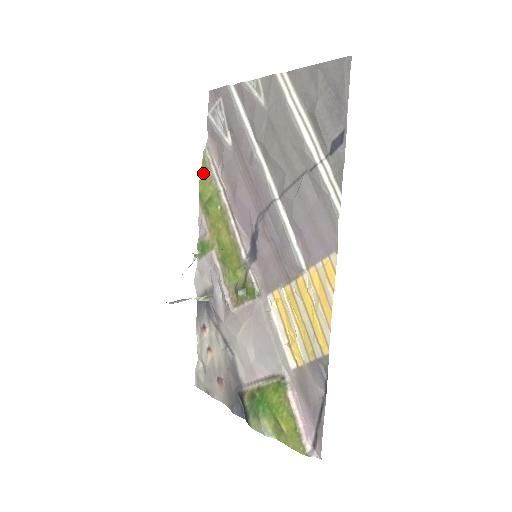
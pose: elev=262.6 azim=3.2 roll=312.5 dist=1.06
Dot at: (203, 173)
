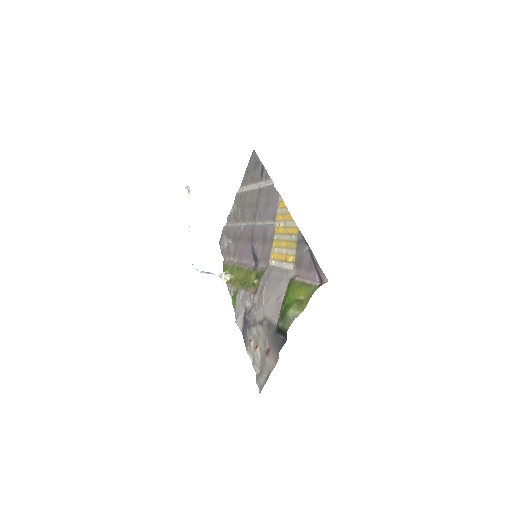
Dot at: (224, 270)
